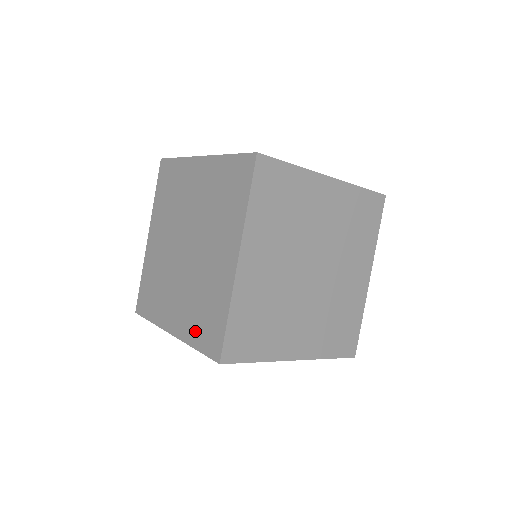
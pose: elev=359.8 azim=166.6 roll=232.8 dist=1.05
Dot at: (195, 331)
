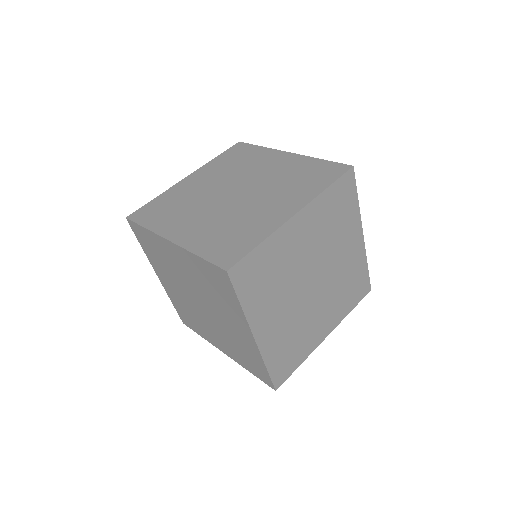
Dot at: (208, 244)
